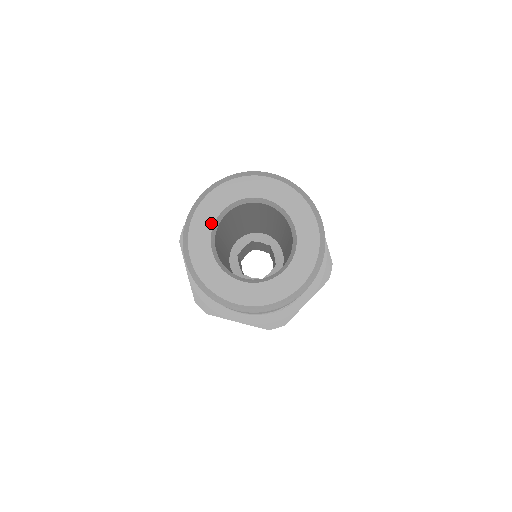
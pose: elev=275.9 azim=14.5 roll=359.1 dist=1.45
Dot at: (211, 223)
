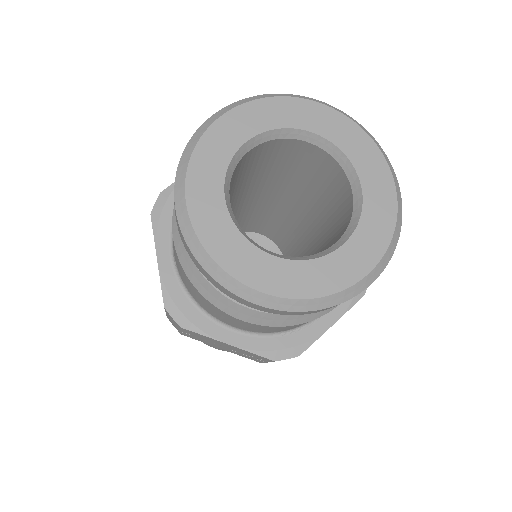
Dot at: (227, 156)
